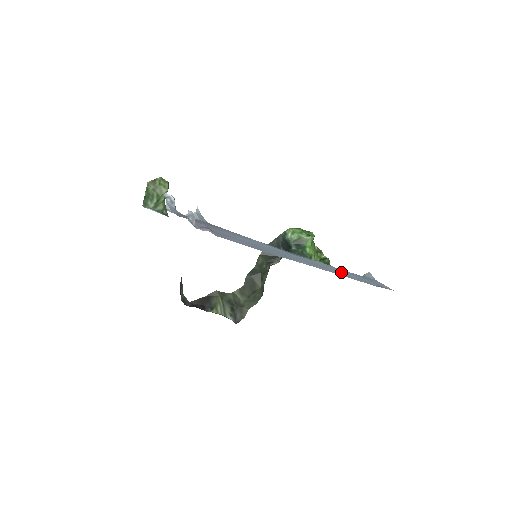
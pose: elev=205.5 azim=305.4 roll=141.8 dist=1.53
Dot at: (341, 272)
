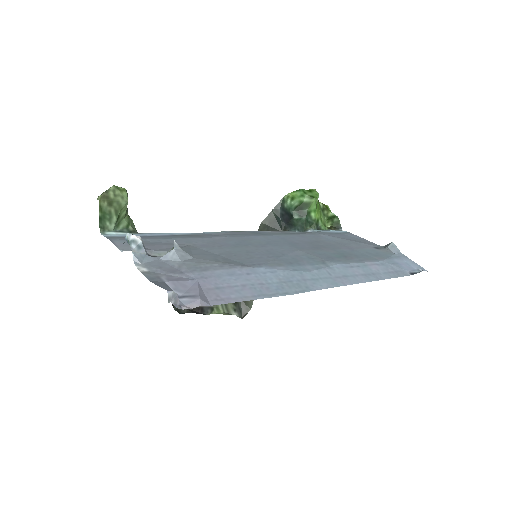
Dot at: (366, 272)
